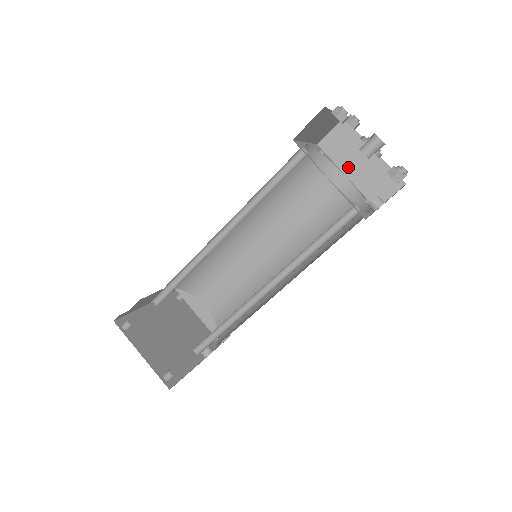
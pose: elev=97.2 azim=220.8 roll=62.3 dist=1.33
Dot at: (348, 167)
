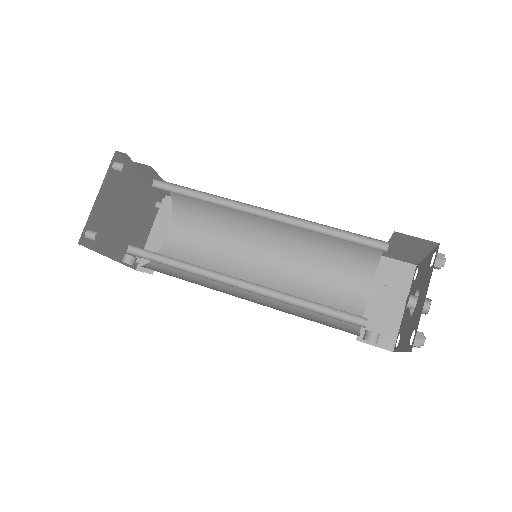
Dot at: (377, 293)
